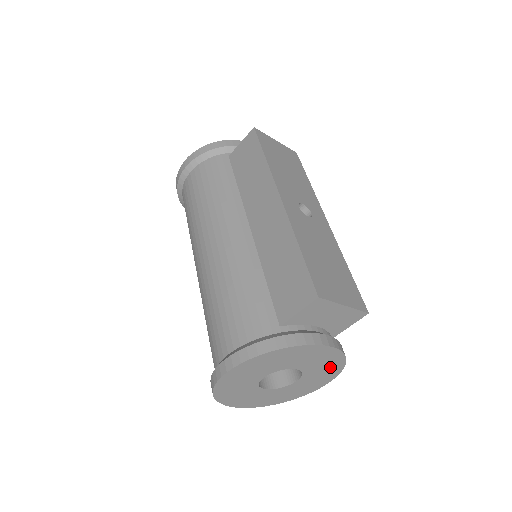
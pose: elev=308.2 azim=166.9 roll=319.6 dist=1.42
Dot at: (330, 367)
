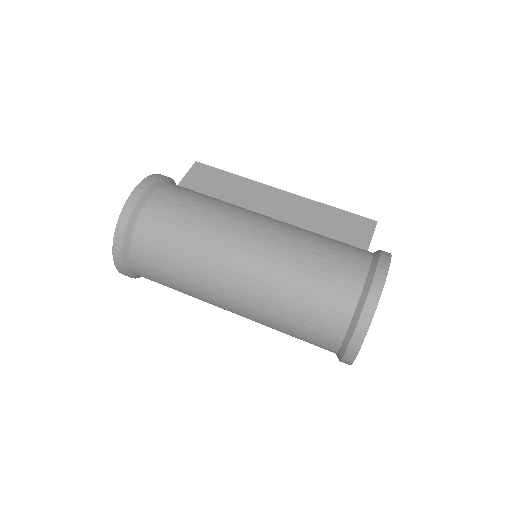
Dot at: occluded
